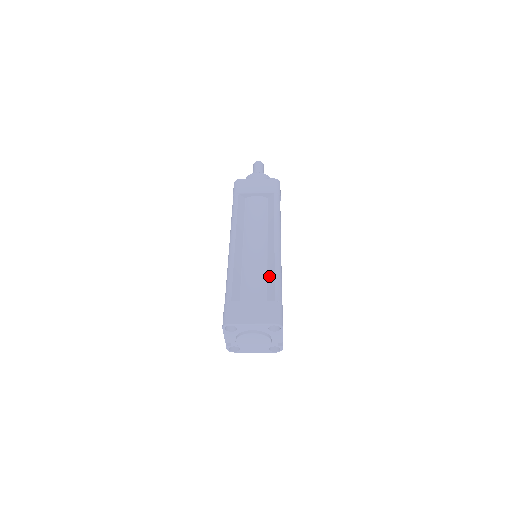
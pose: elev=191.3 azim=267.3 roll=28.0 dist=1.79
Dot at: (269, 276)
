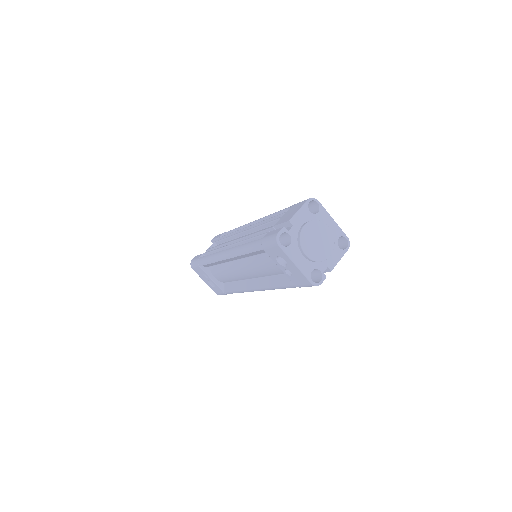
Dot at: occluded
